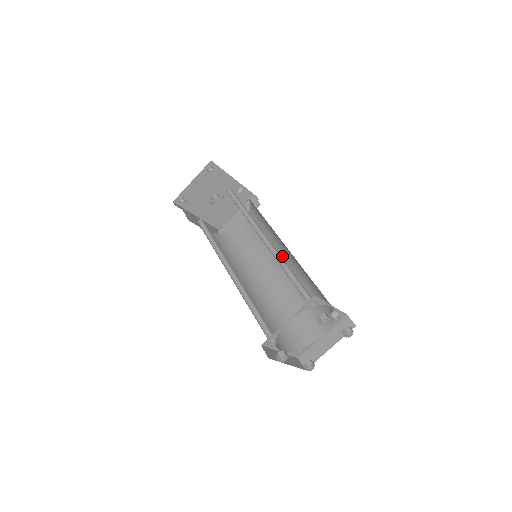
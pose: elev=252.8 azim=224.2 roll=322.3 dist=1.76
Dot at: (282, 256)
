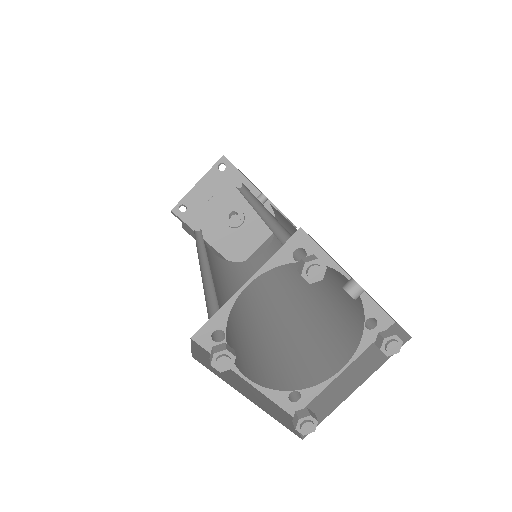
Dot at: occluded
